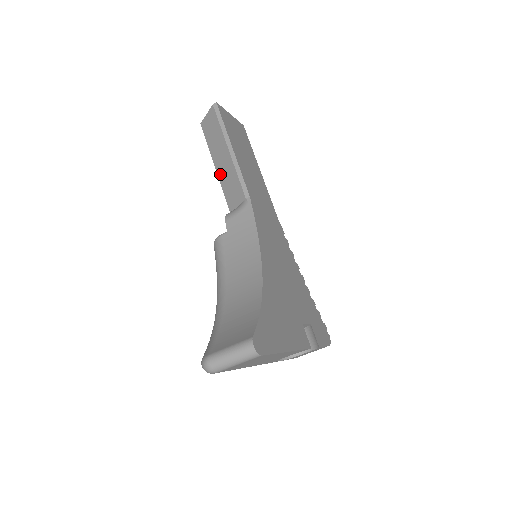
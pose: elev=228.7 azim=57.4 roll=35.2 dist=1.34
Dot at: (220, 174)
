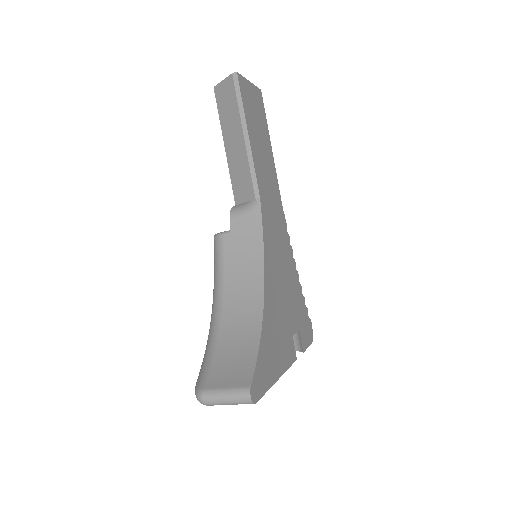
Dot at: (229, 157)
